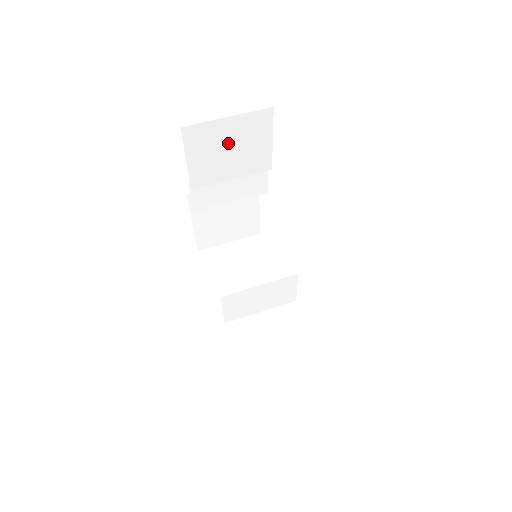
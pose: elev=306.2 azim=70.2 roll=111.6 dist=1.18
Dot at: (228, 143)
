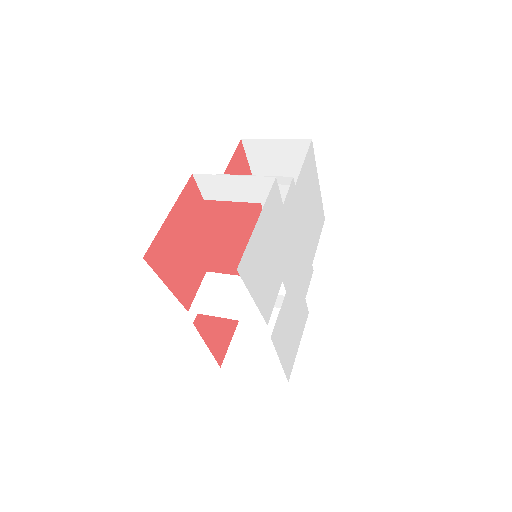
Dot at: occluded
